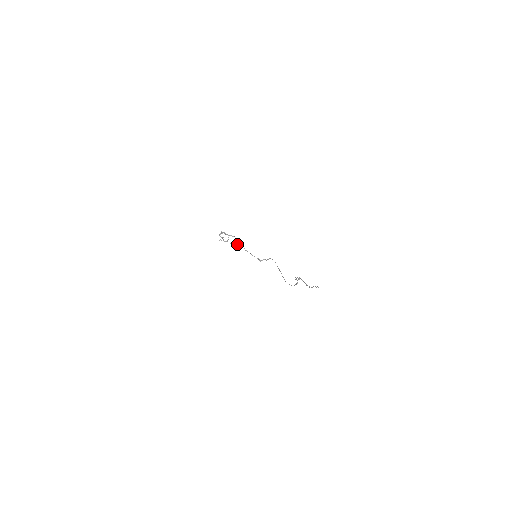
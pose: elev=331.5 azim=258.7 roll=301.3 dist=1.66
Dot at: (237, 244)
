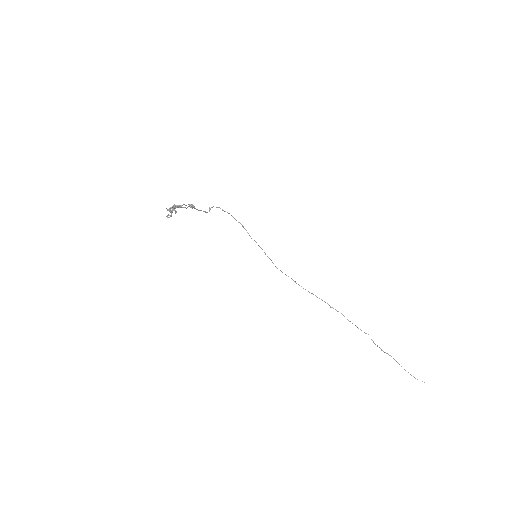
Dot at: occluded
